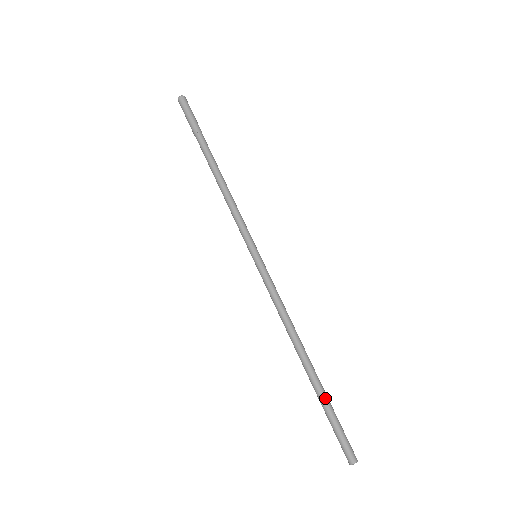
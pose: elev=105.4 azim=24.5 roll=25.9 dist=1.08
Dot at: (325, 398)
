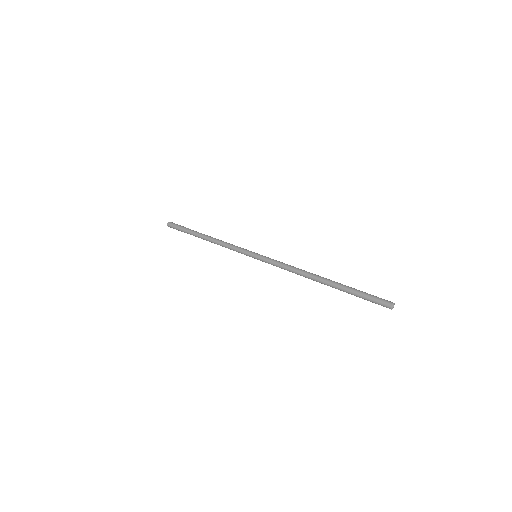
Dot at: (347, 287)
